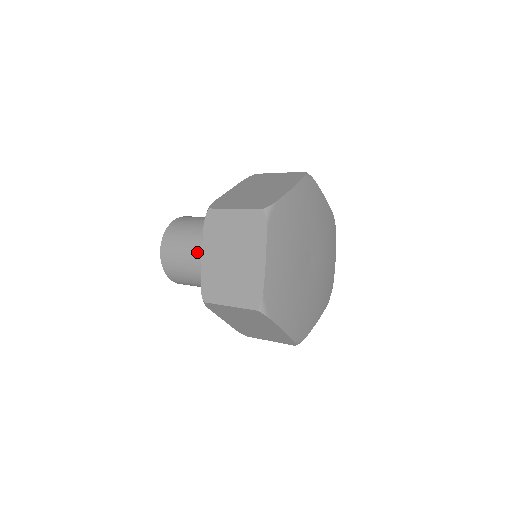
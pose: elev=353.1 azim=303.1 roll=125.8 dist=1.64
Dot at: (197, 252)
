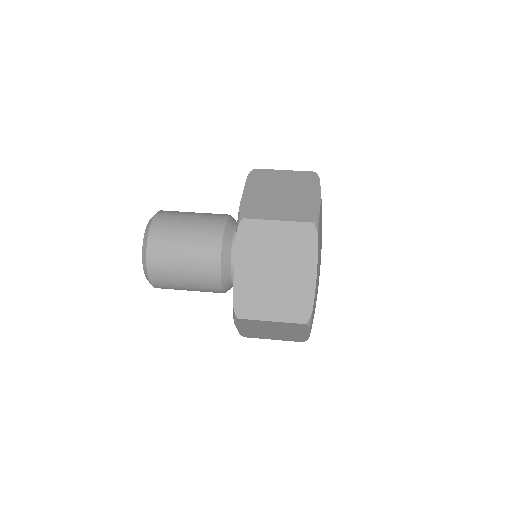
Dot at: (205, 290)
